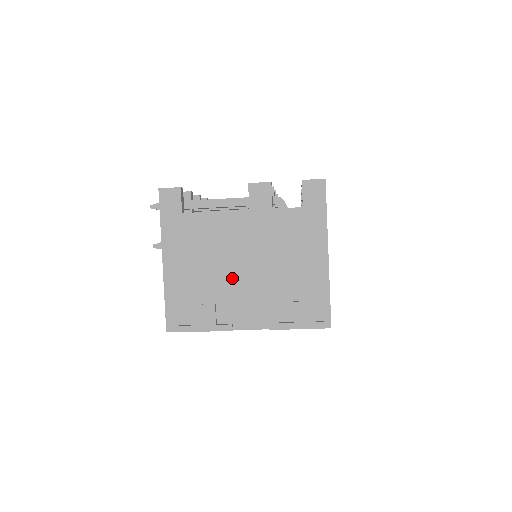
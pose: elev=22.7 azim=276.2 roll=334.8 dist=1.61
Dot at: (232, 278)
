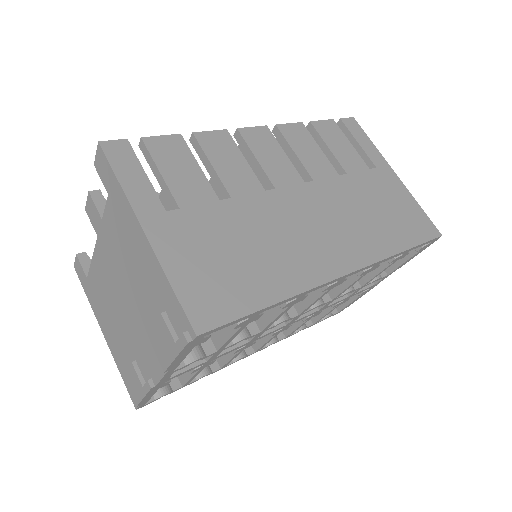
Dot at: (127, 323)
